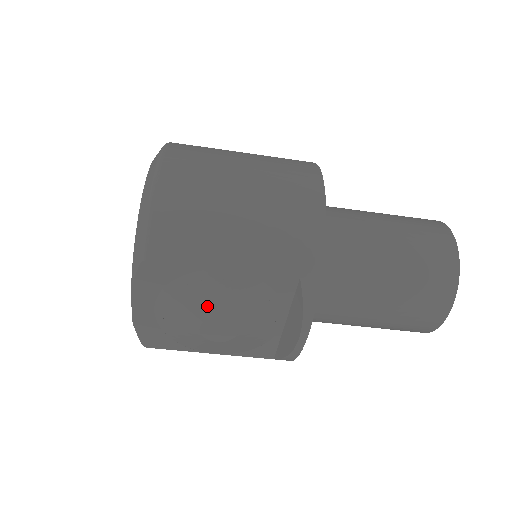
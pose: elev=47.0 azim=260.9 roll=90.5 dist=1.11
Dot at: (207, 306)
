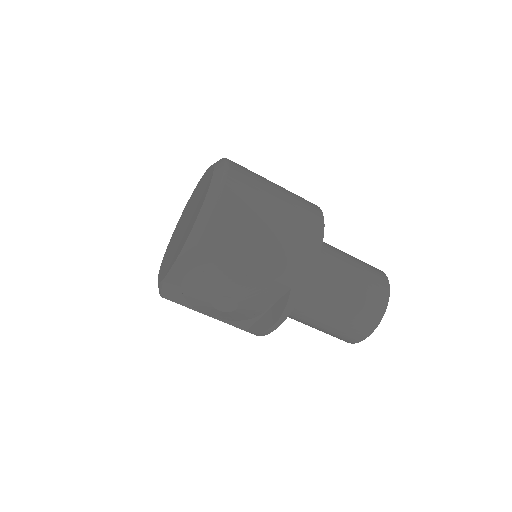
Dot at: (225, 287)
